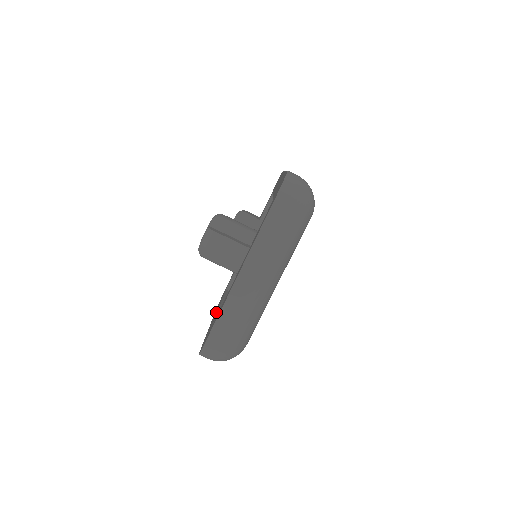
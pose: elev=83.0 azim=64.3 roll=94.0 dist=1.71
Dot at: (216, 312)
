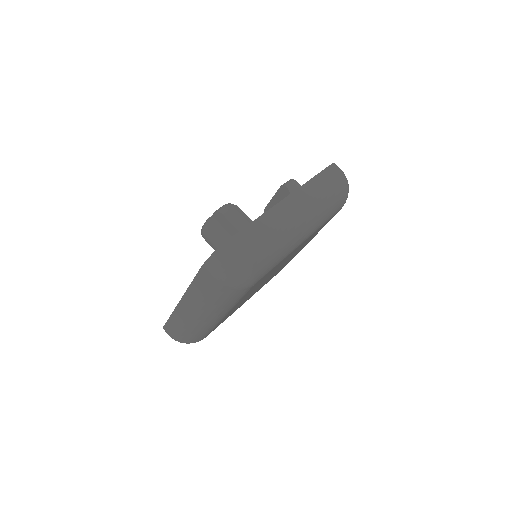
Dot at: occluded
